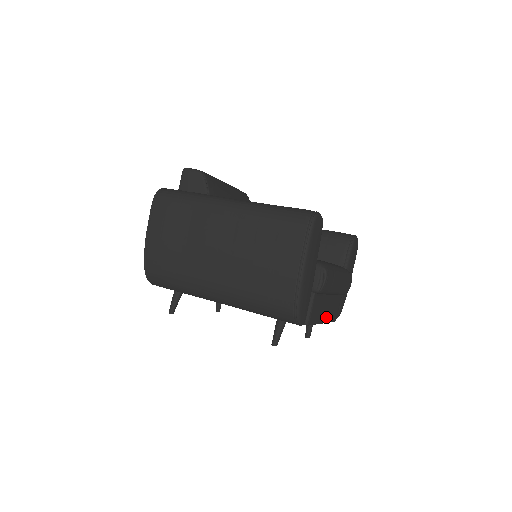
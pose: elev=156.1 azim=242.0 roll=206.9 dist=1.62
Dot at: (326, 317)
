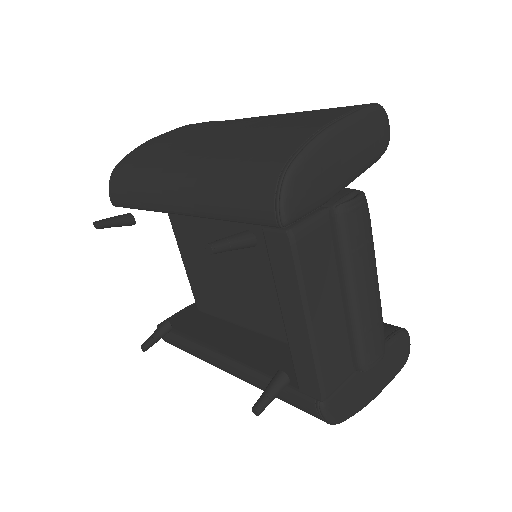
Dot at: (318, 326)
